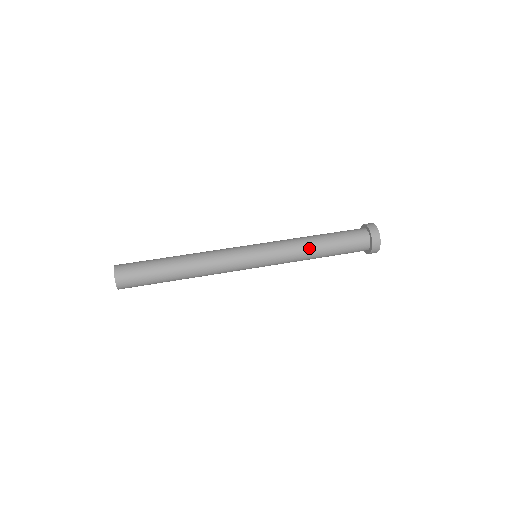
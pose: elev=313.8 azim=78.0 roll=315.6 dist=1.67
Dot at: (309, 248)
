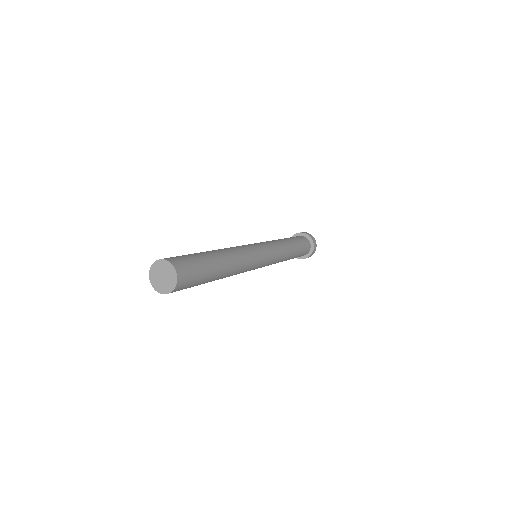
Dot at: (286, 243)
